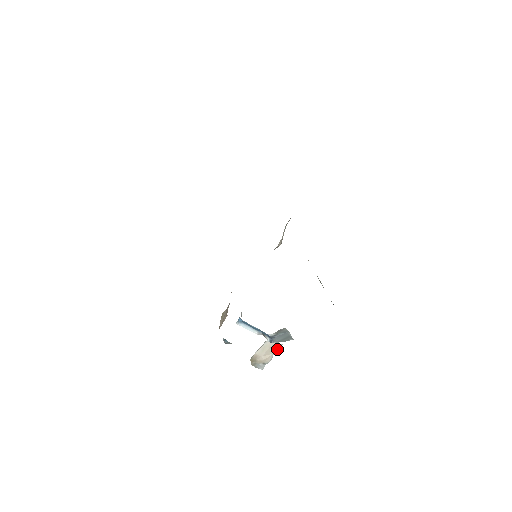
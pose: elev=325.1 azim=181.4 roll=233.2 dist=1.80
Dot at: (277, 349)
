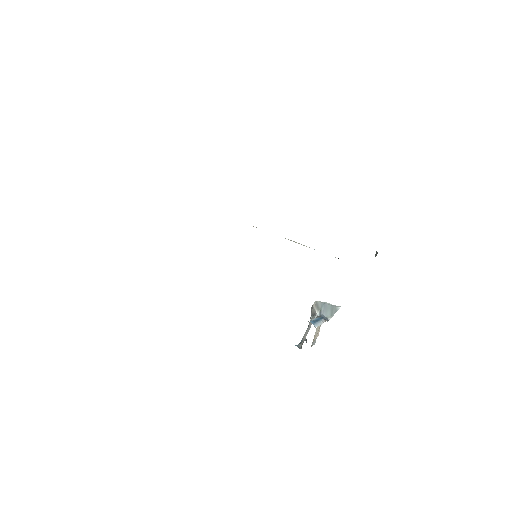
Dot at: occluded
